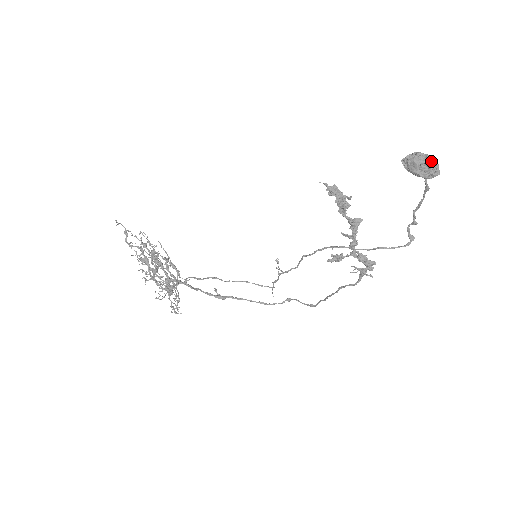
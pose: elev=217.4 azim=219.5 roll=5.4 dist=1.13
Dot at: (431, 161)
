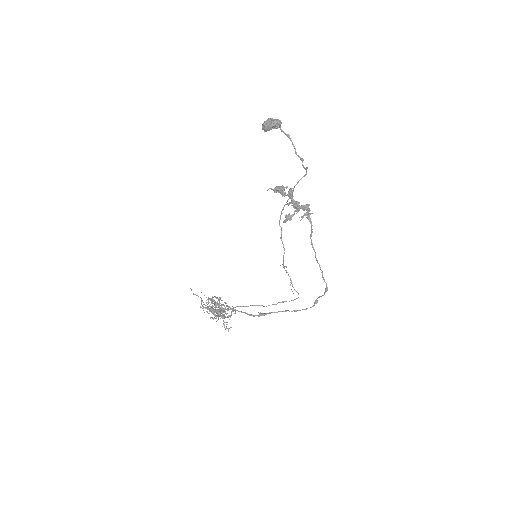
Dot at: (269, 118)
